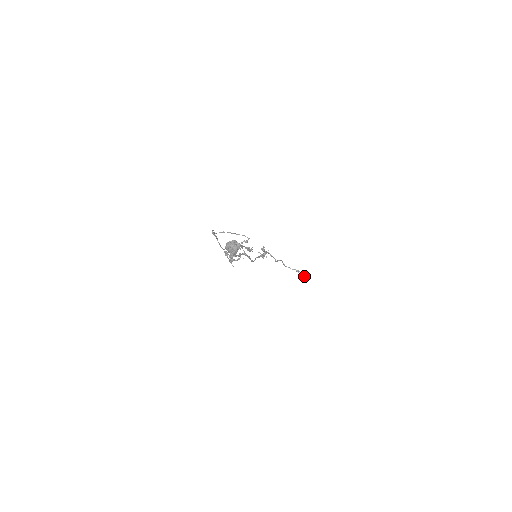
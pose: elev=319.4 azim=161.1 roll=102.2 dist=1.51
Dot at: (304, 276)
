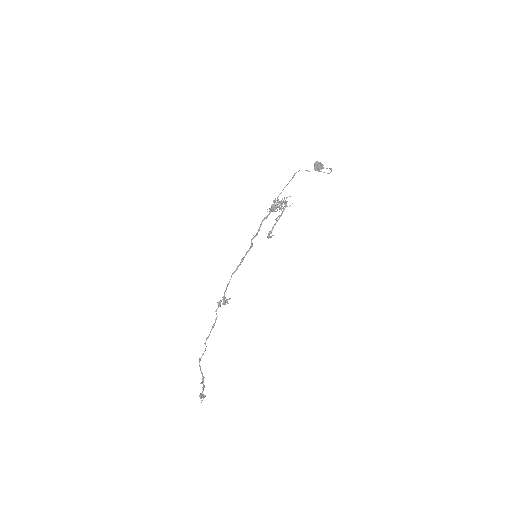
Dot at: (201, 393)
